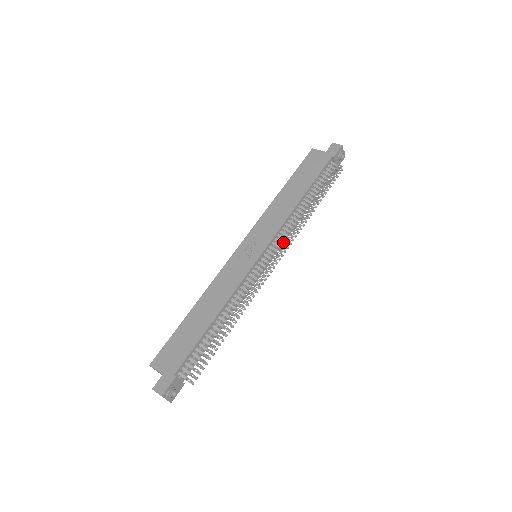
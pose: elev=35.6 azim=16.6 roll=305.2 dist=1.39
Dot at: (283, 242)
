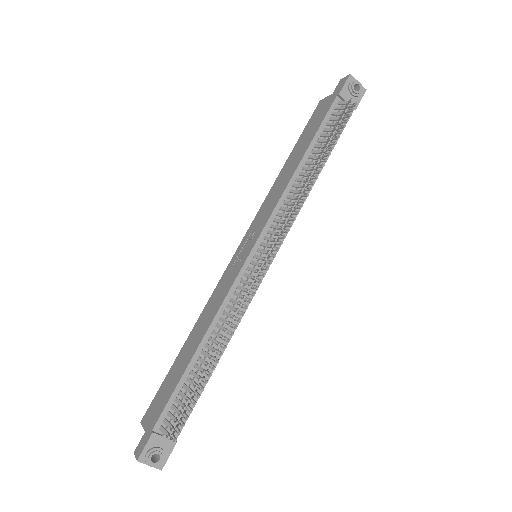
Dot at: (279, 226)
